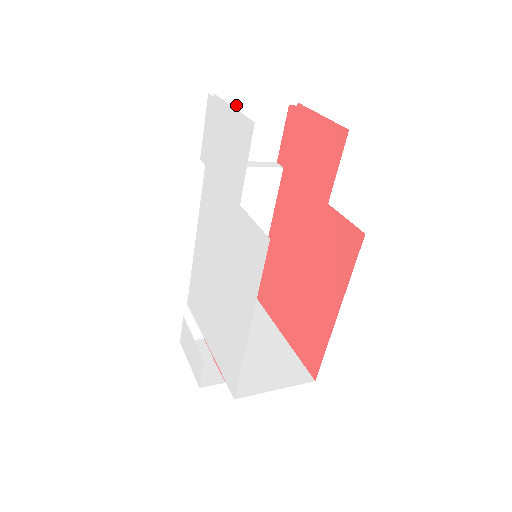
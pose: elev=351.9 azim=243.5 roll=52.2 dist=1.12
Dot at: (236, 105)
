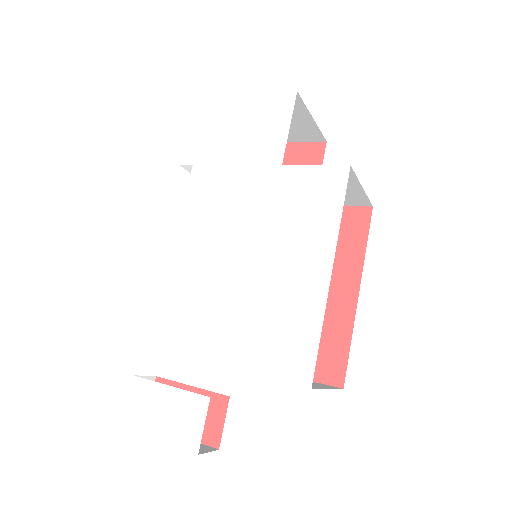
Dot at: occluded
